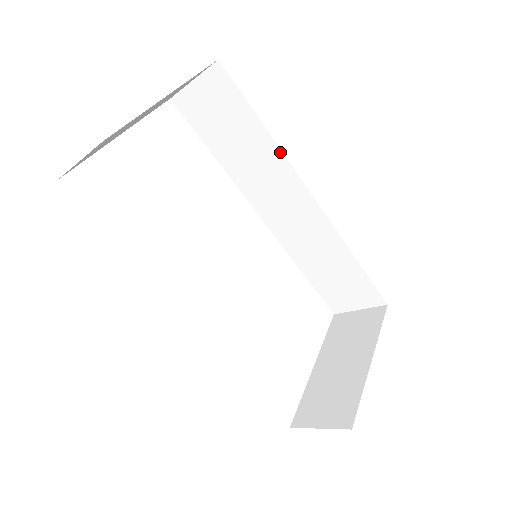
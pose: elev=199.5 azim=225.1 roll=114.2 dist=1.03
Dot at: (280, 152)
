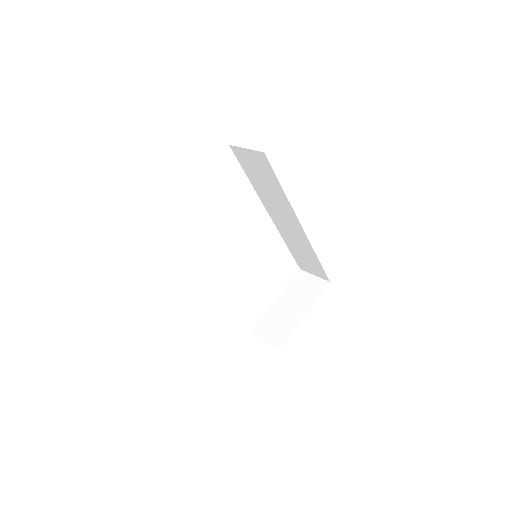
Dot at: (288, 202)
